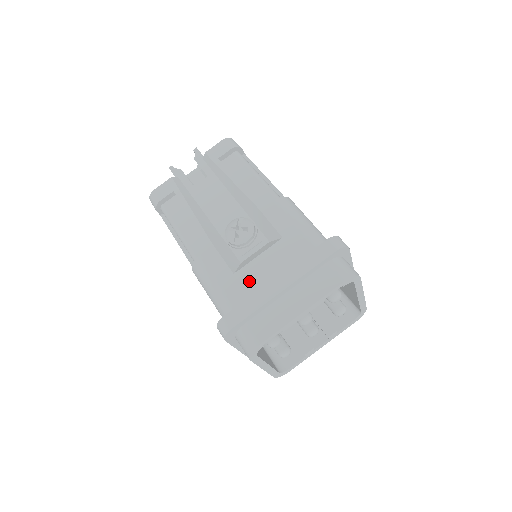
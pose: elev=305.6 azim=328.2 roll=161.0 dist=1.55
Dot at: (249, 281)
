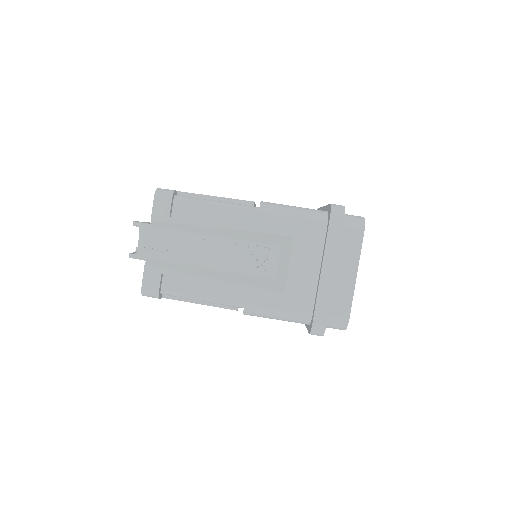
Dot at: (301, 287)
